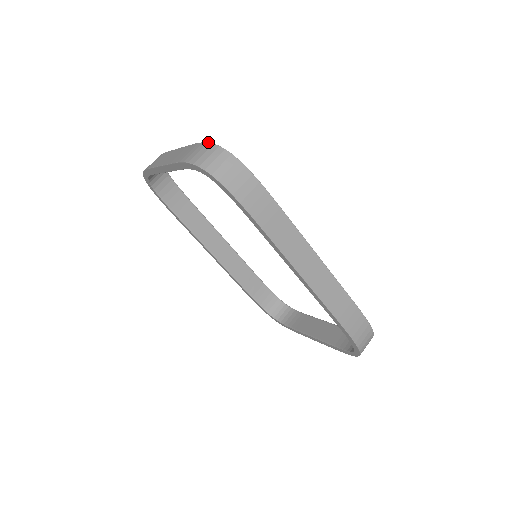
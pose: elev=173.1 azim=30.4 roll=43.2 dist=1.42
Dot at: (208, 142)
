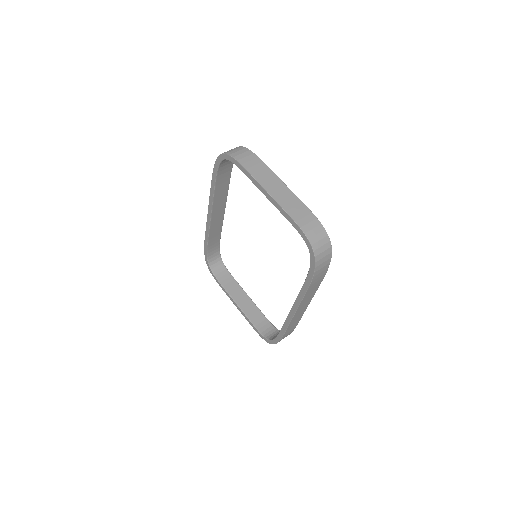
Dot at: occluded
